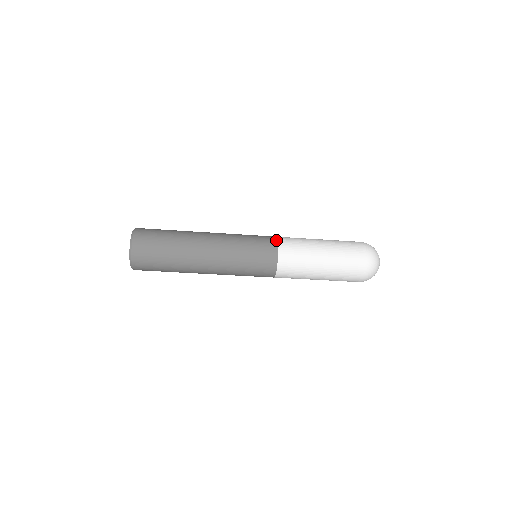
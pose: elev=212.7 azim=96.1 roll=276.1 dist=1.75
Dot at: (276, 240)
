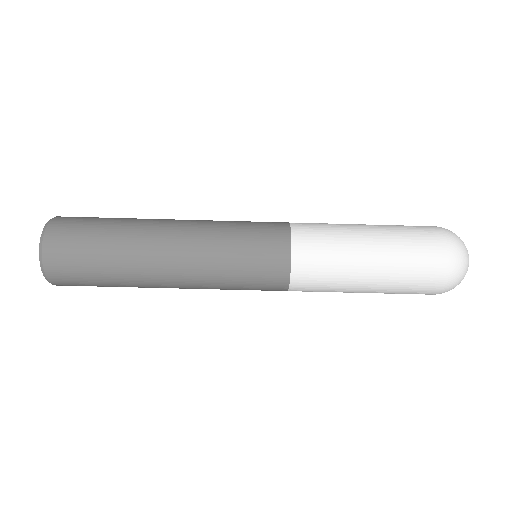
Dot at: (288, 240)
